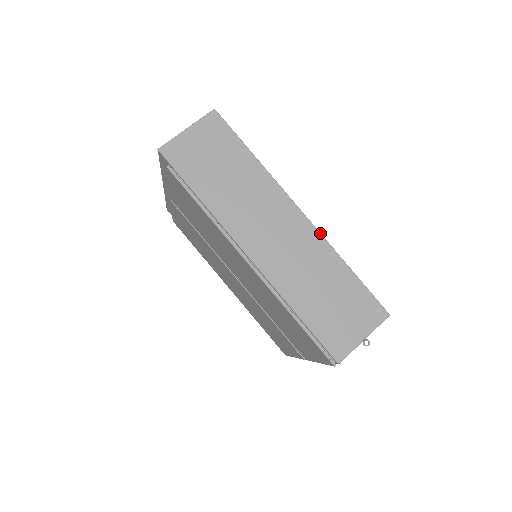
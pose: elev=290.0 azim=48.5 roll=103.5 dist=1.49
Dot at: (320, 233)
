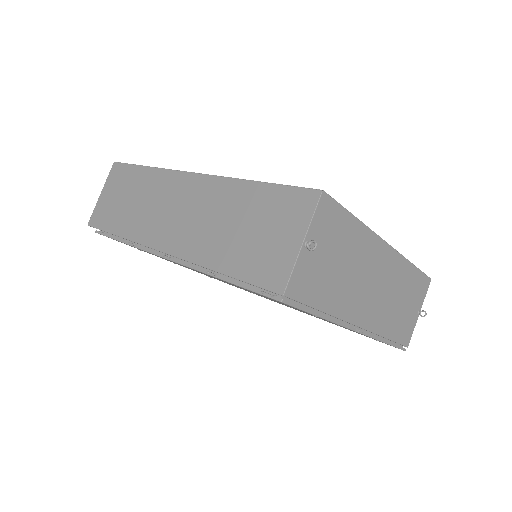
Dot at: (215, 176)
